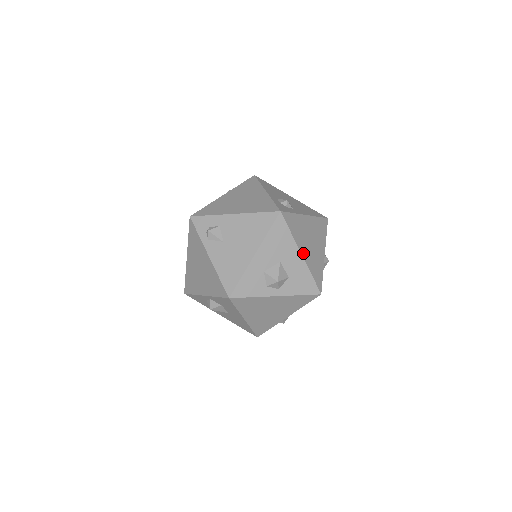
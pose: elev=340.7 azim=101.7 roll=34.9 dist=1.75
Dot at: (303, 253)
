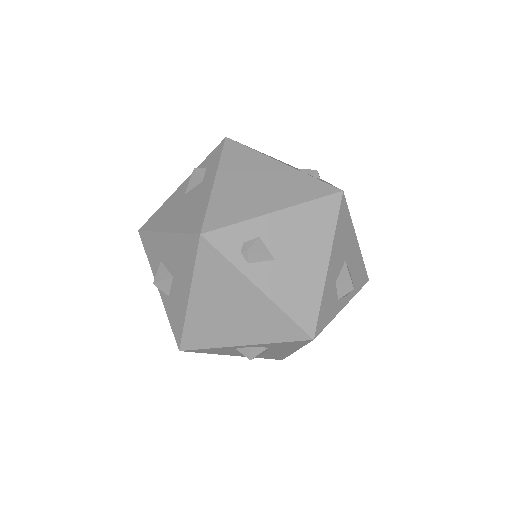
Dot at: occluded
